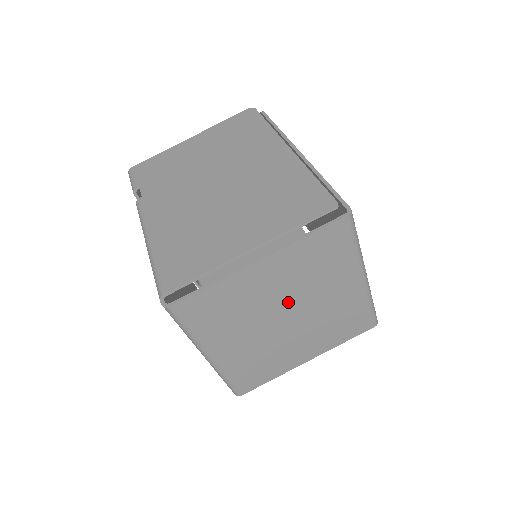
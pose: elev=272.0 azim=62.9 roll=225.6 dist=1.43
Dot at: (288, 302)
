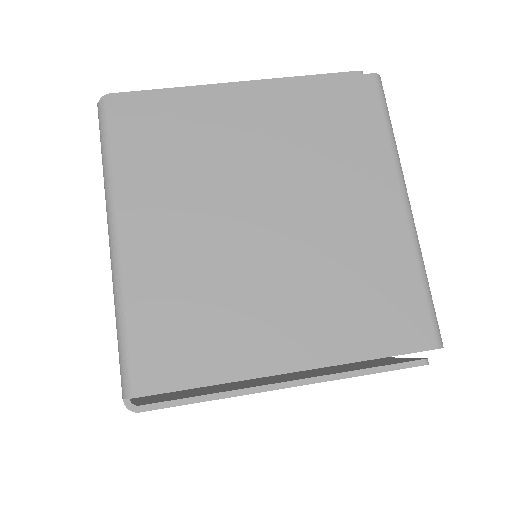
Dot at: (272, 184)
